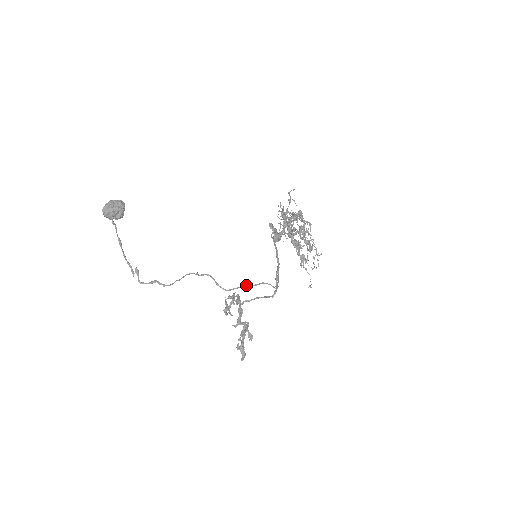
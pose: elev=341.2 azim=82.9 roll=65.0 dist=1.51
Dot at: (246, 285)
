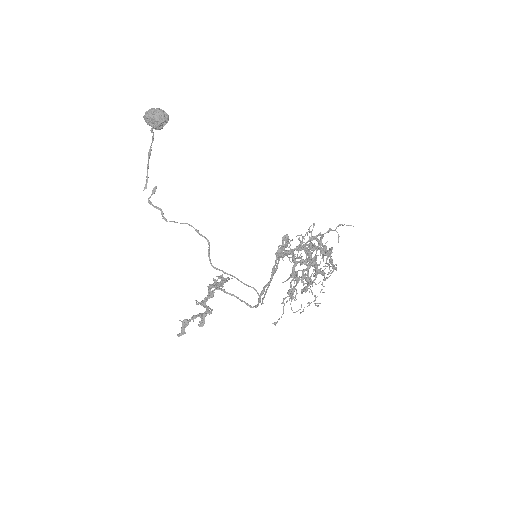
Dot at: occluded
